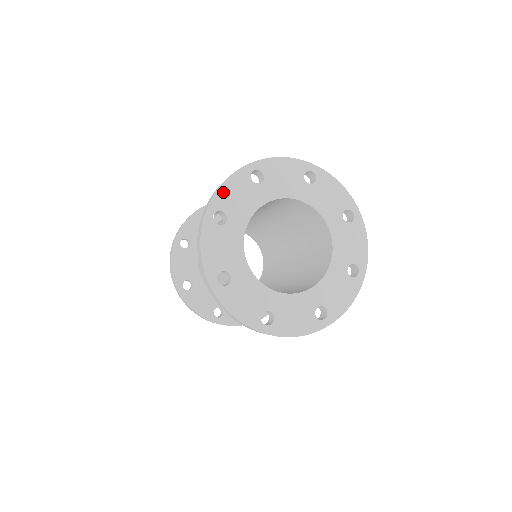
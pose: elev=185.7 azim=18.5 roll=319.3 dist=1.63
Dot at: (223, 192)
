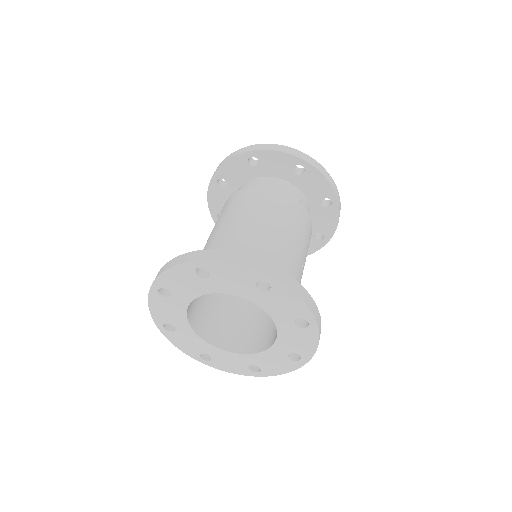
Dot at: (155, 312)
